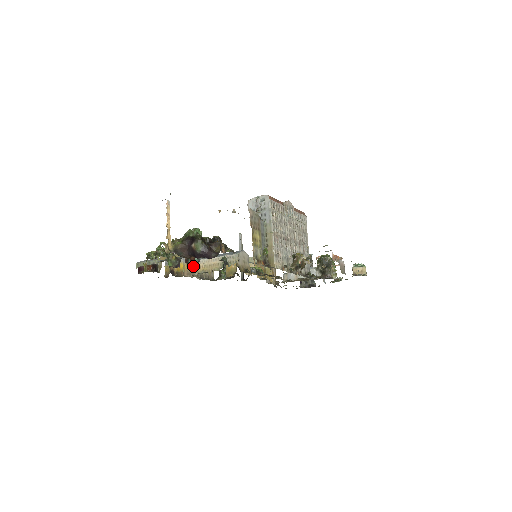
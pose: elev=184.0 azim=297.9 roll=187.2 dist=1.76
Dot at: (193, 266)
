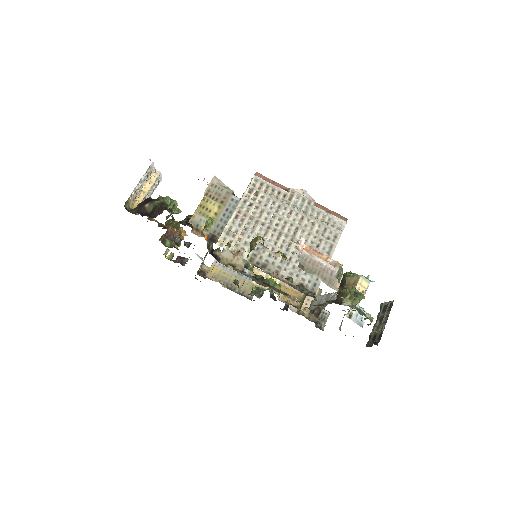
Dot at: (225, 273)
